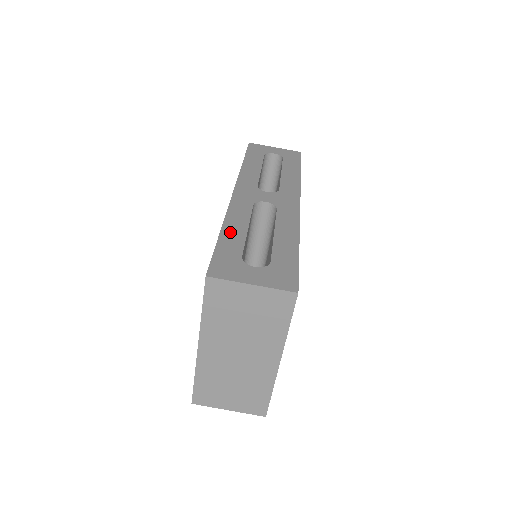
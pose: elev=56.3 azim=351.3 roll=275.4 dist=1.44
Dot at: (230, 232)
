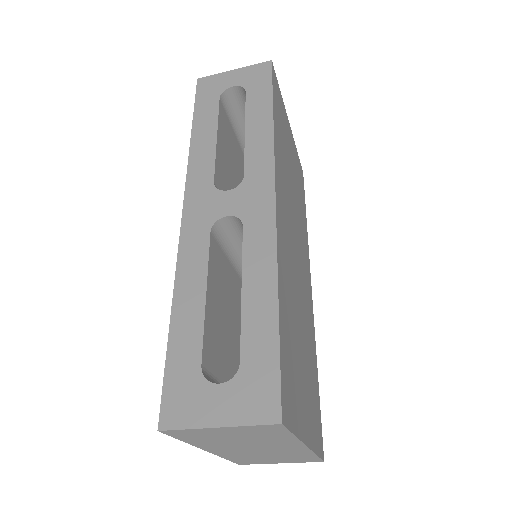
Dot at: (183, 314)
